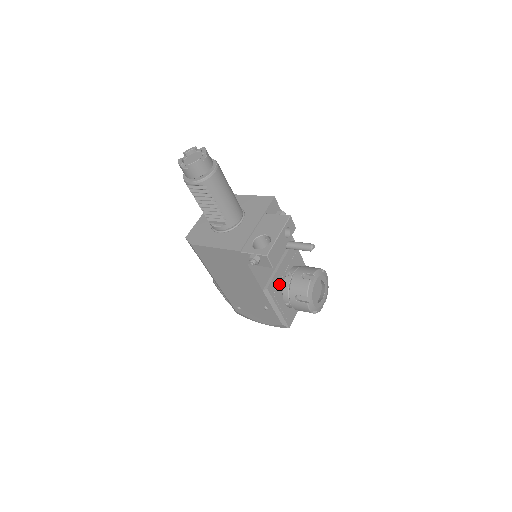
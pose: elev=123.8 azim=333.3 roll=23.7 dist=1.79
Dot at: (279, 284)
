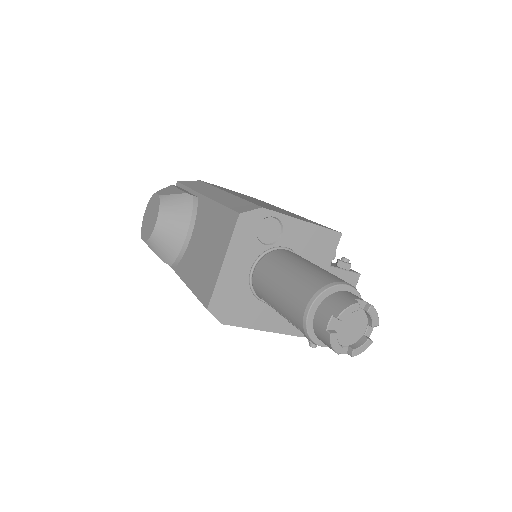
Dot at: occluded
